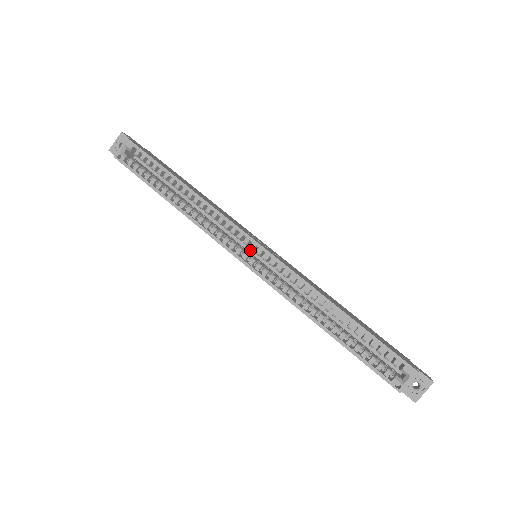
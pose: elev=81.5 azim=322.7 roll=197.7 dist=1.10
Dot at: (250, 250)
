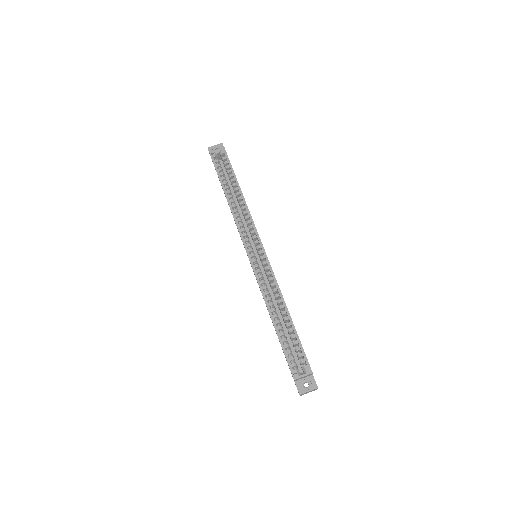
Dot at: (255, 251)
